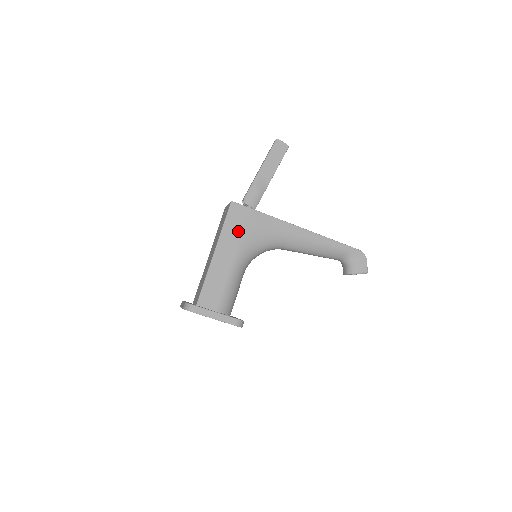
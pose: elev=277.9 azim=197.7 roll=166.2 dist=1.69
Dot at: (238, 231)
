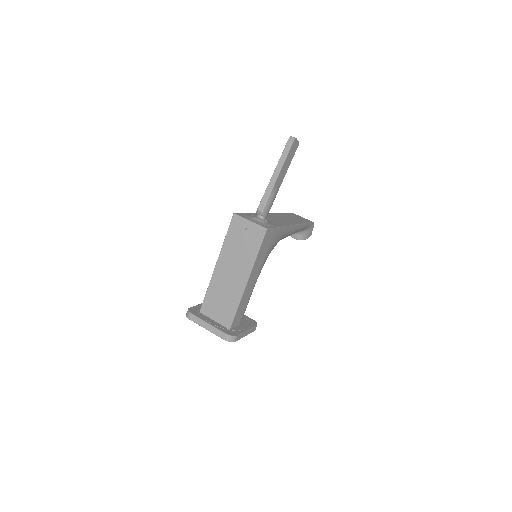
Dot at: (265, 253)
